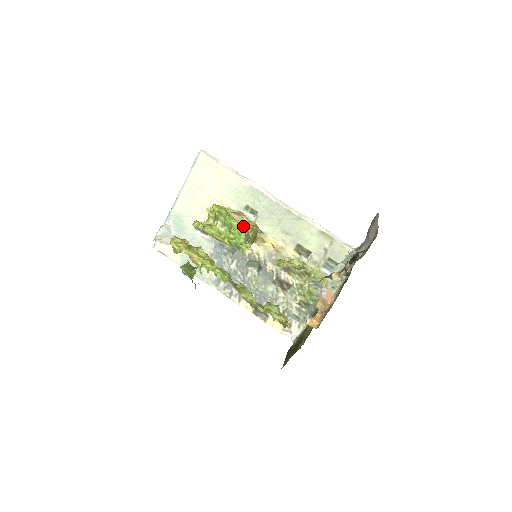
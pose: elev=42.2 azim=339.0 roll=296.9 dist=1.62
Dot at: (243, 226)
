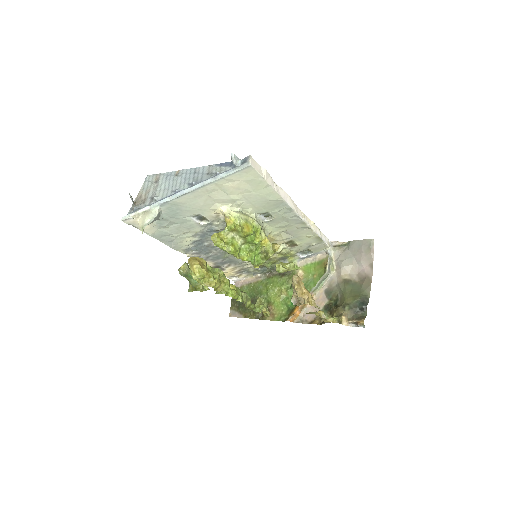
Dot at: (300, 296)
